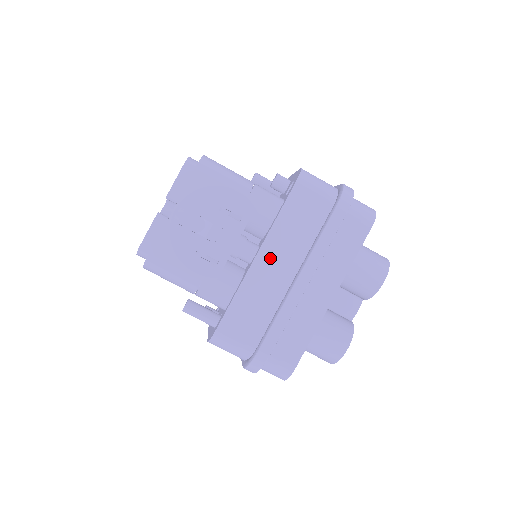
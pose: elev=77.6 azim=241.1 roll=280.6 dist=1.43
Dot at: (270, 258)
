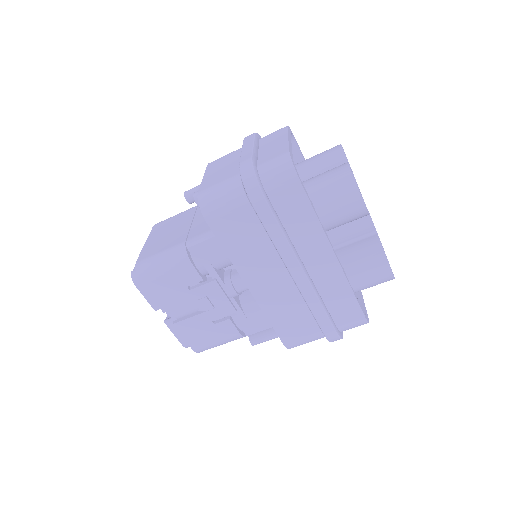
Dot at: (259, 280)
